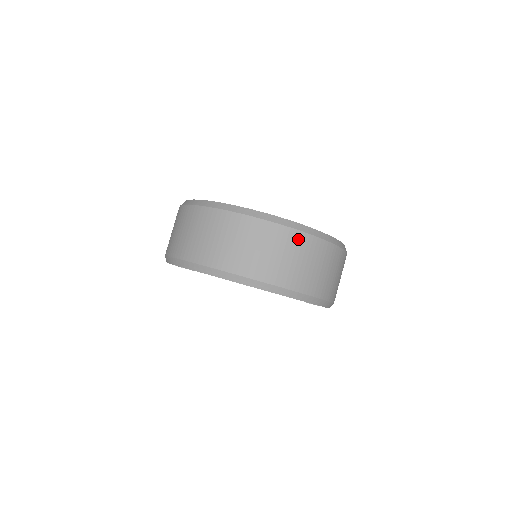
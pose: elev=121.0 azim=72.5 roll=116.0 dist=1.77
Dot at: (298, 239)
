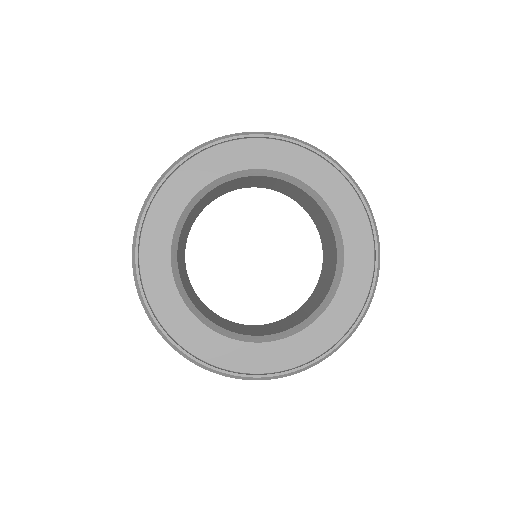
Dot at: occluded
